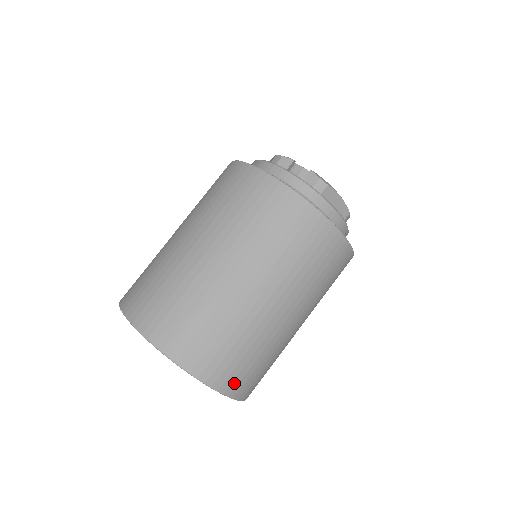
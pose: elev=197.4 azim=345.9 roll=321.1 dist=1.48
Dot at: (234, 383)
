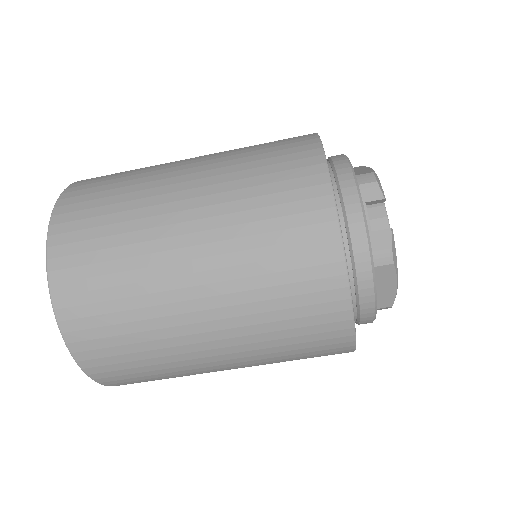
Dot at: (107, 373)
